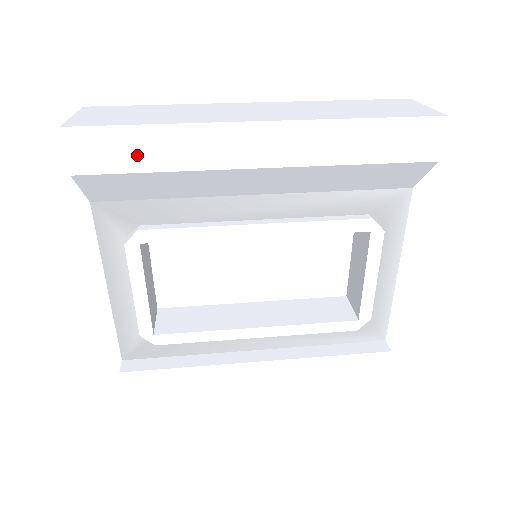
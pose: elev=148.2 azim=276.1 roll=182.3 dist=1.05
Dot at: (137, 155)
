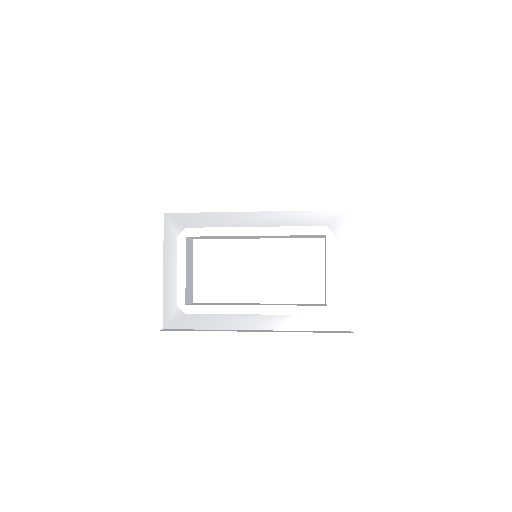
Dot at: (190, 175)
